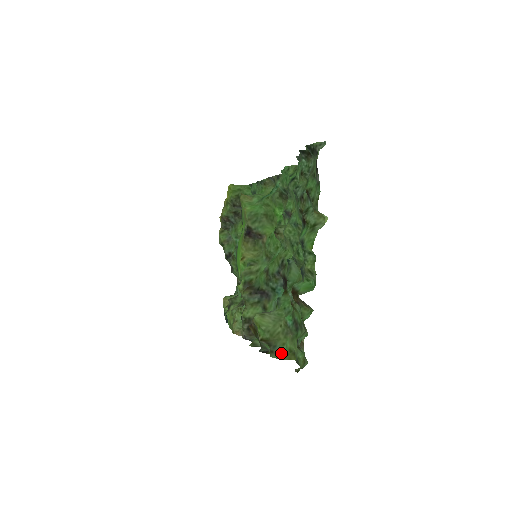
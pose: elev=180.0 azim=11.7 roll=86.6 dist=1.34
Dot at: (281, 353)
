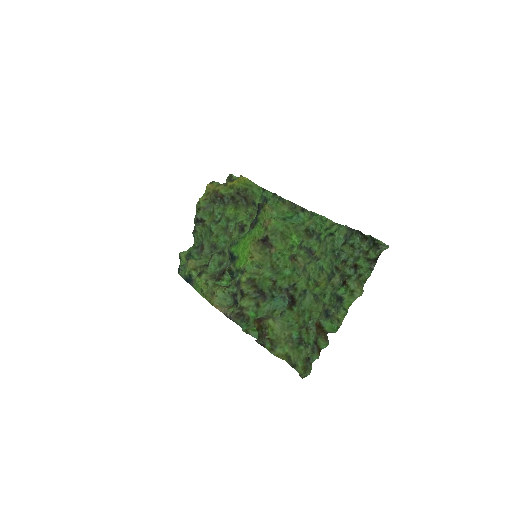
Dot at: (279, 353)
